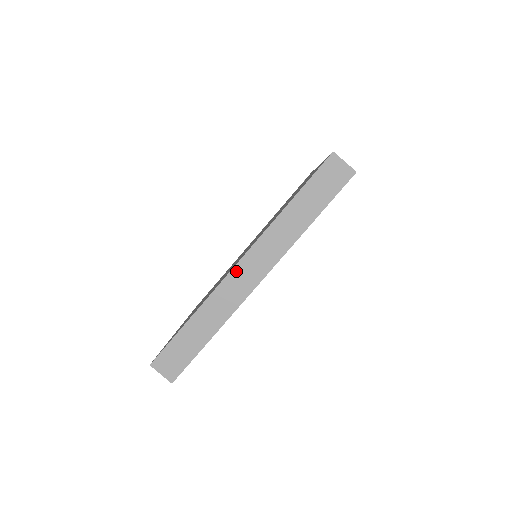
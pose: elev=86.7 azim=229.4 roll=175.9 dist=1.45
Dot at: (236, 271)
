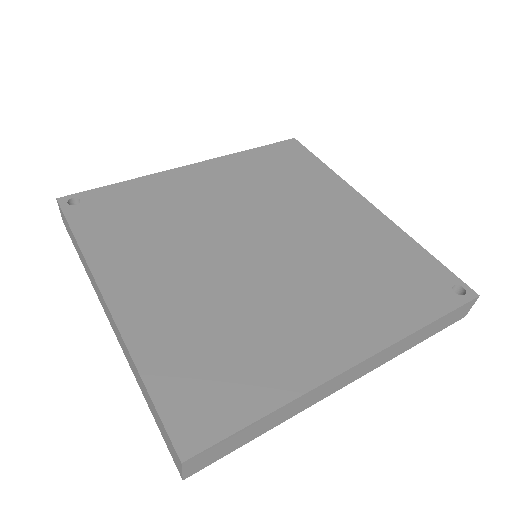
Dot at: (102, 297)
